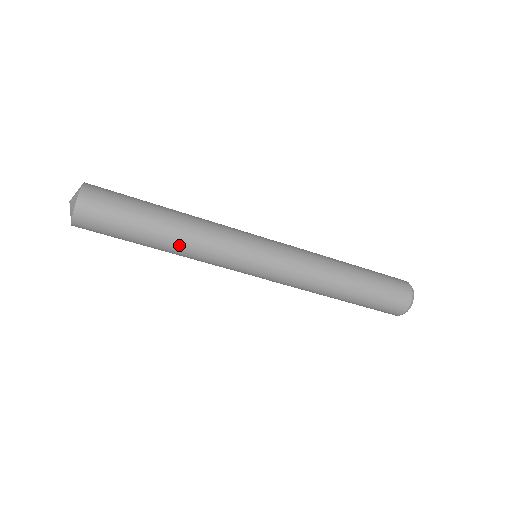
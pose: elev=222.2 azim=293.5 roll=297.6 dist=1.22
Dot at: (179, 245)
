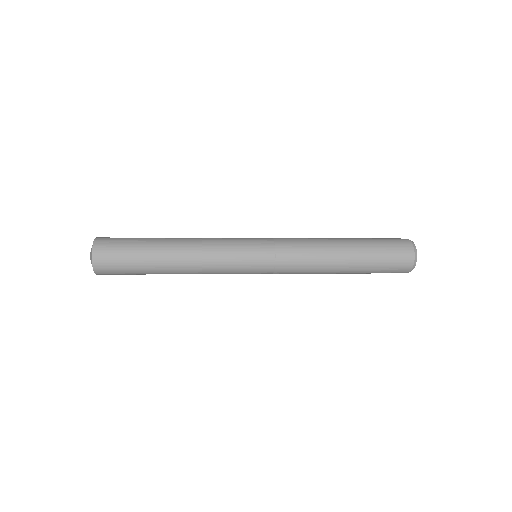
Dot at: occluded
